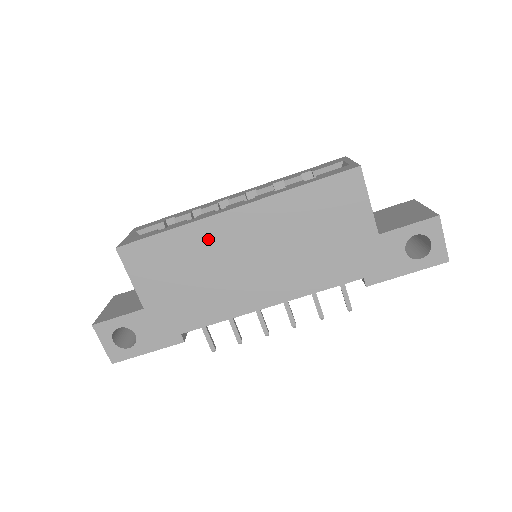
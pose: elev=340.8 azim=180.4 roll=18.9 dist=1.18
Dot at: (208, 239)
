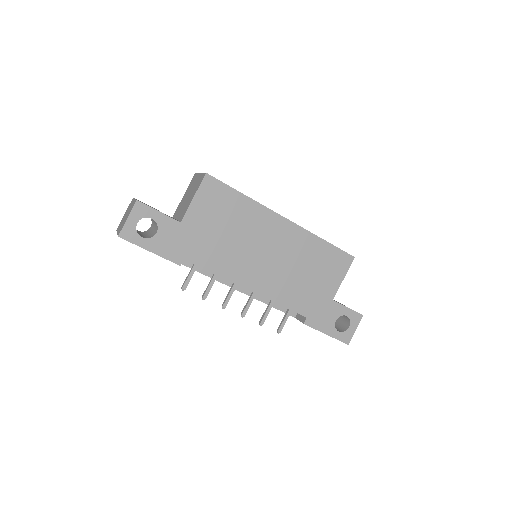
Dot at: (258, 220)
